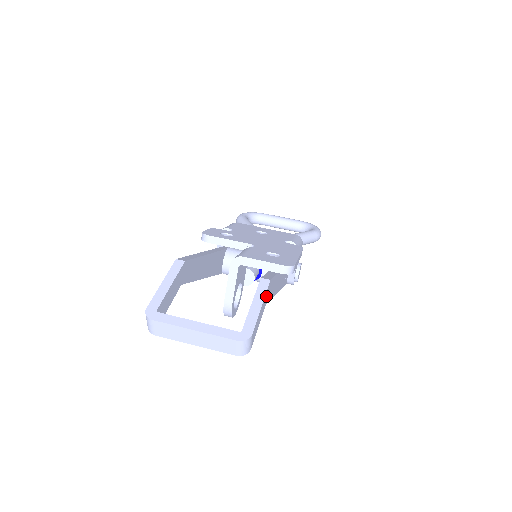
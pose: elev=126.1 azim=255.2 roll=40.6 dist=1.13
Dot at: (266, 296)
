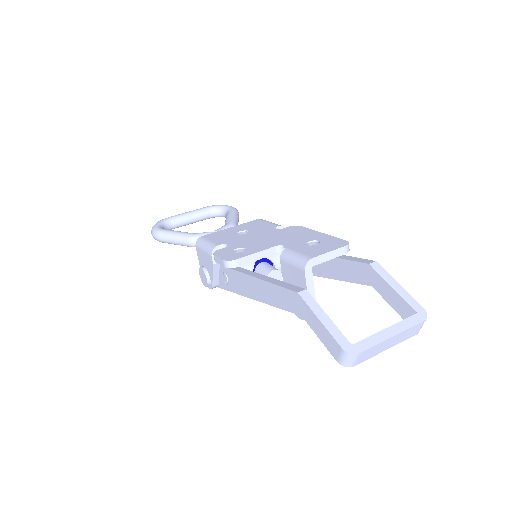
Dot at: occluded
